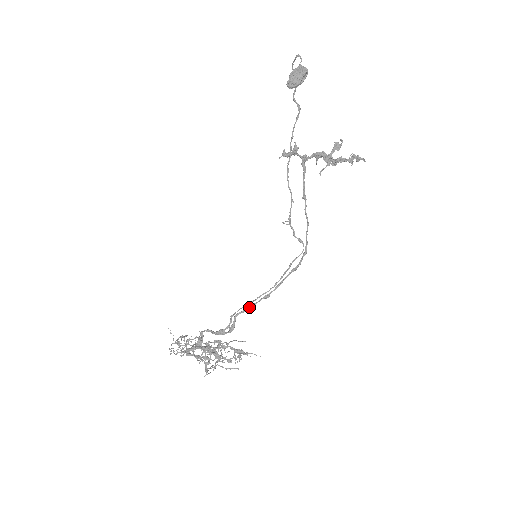
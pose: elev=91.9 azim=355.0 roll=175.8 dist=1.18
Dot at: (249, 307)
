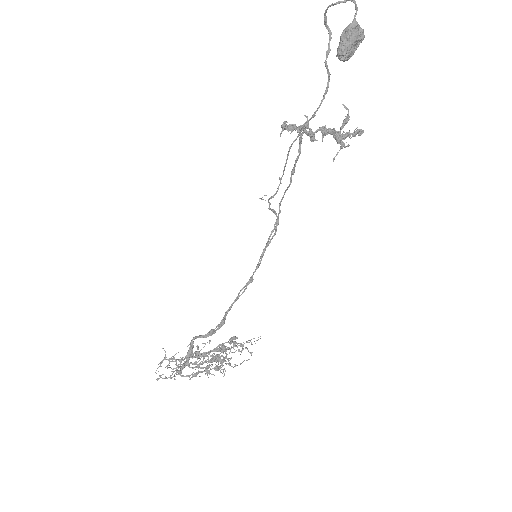
Dot at: occluded
